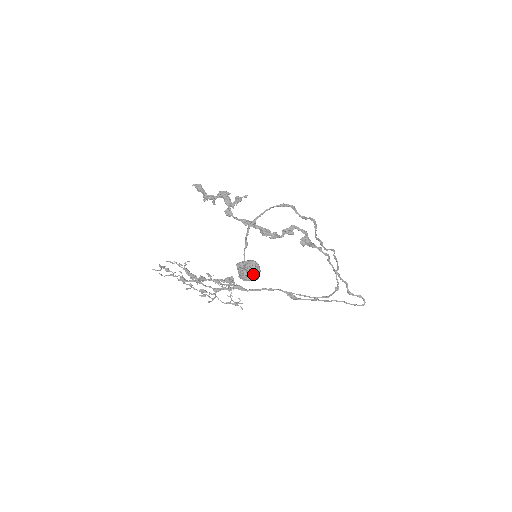
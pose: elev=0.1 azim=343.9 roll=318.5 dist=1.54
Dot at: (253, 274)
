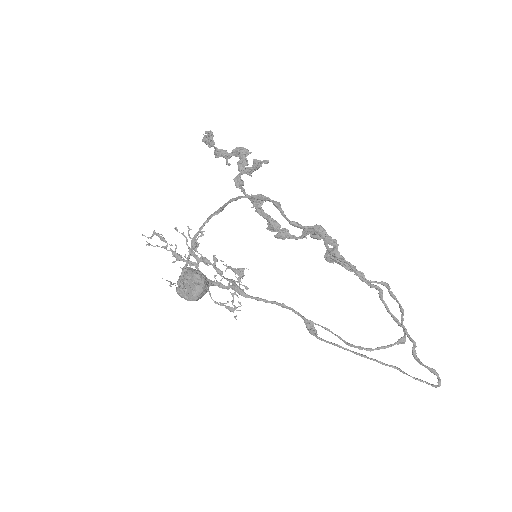
Dot at: (189, 292)
